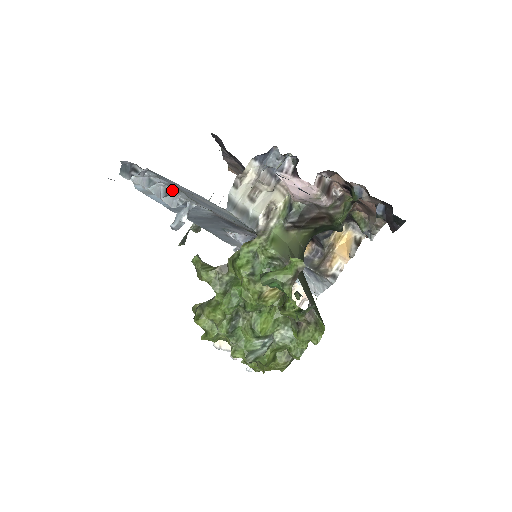
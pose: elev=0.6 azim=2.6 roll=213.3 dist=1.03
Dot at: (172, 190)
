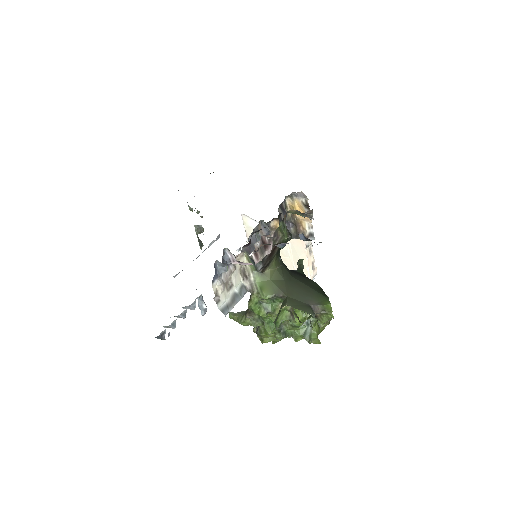
Dot at: (185, 310)
